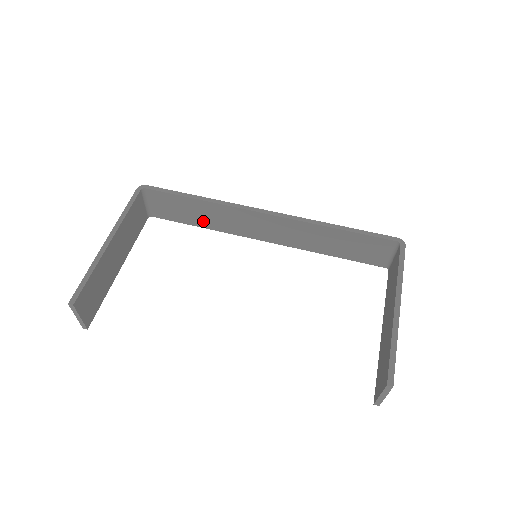
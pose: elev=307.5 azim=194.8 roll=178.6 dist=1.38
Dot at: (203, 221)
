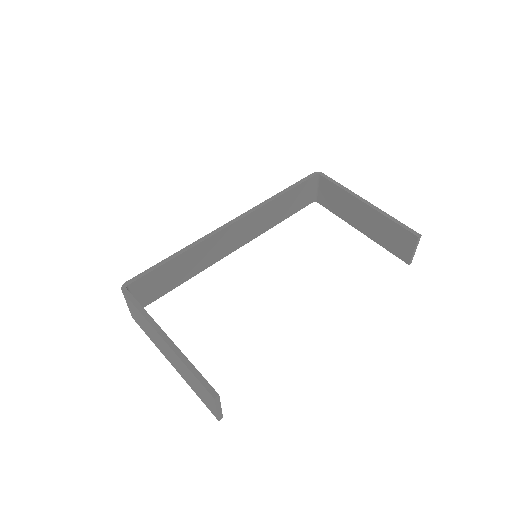
Dot at: (185, 275)
